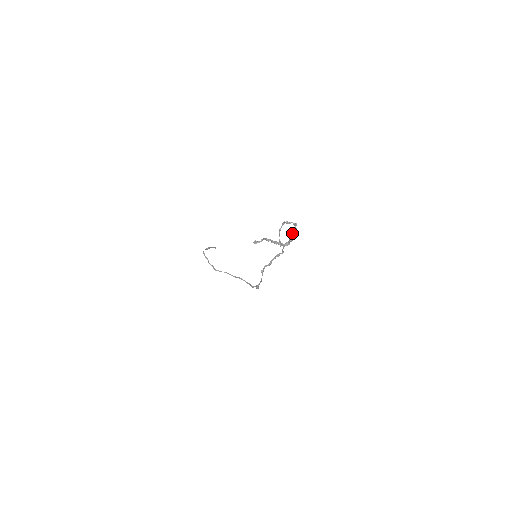
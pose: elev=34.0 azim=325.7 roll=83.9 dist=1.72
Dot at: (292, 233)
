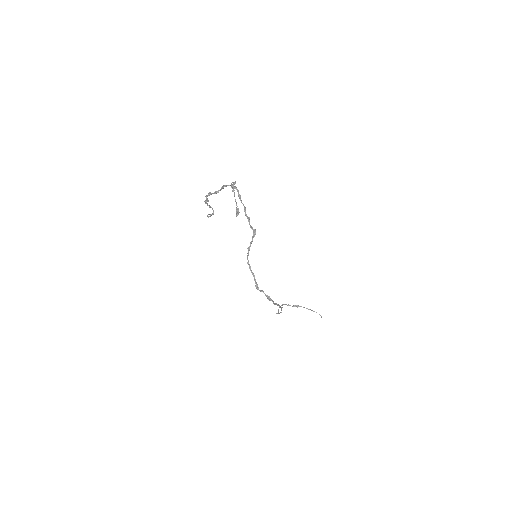
Dot at: (222, 187)
